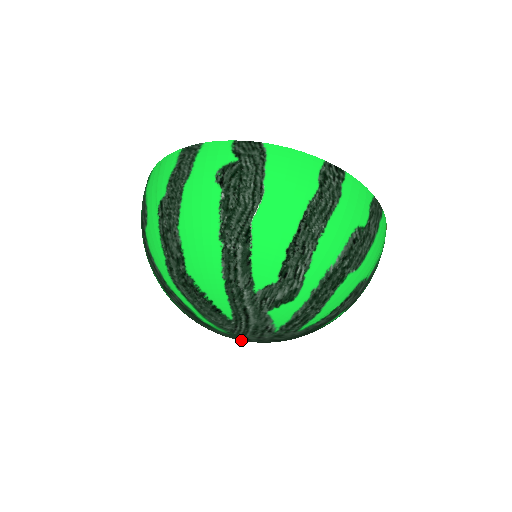
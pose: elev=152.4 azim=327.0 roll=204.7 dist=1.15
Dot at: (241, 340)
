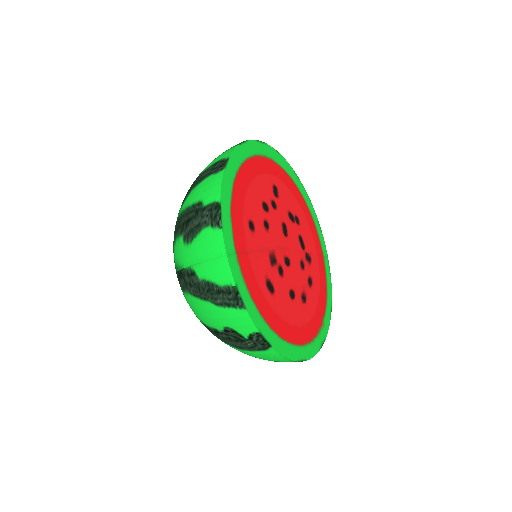
Dot at: occluded
